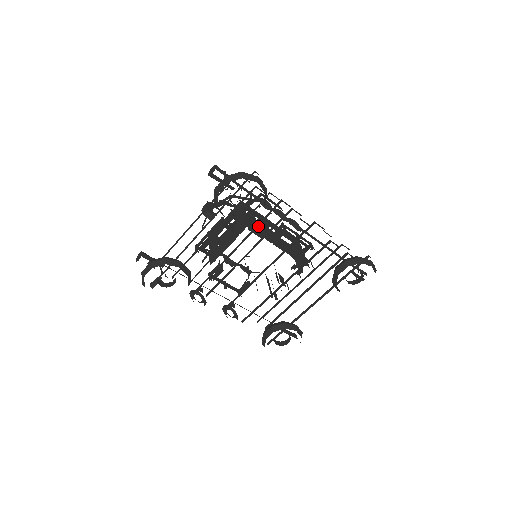
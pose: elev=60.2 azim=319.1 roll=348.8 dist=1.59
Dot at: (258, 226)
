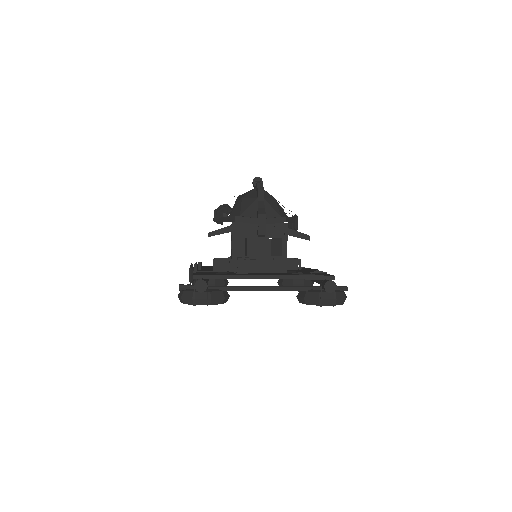
Dot at: occluded
